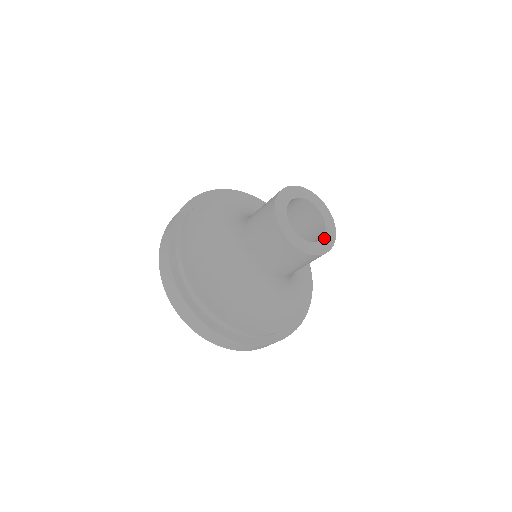
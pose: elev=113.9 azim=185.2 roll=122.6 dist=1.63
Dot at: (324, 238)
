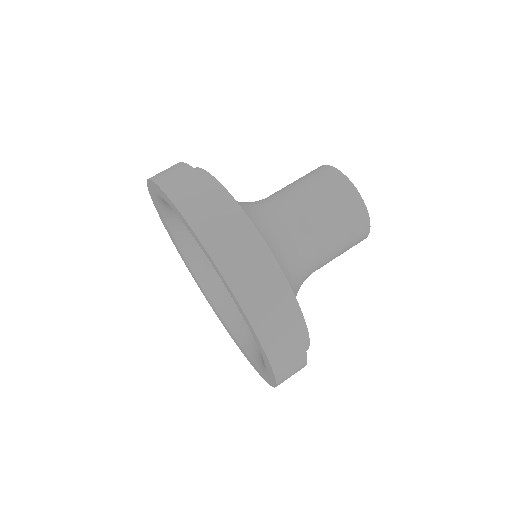
Dot at: occluded
